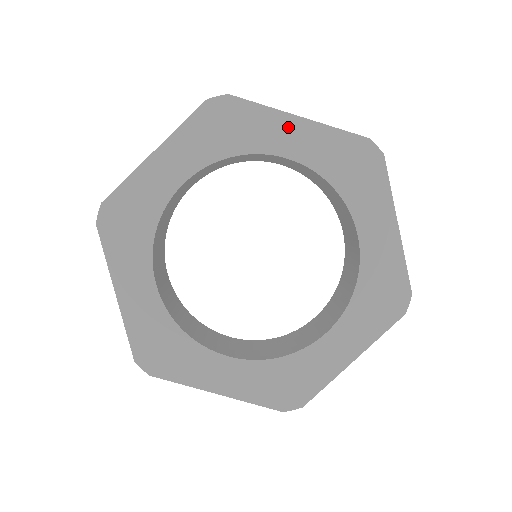
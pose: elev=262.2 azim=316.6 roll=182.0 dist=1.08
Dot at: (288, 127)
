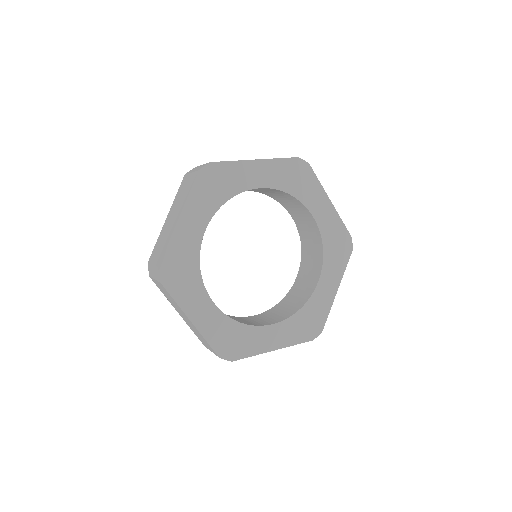
Dot at: (252, 169)
